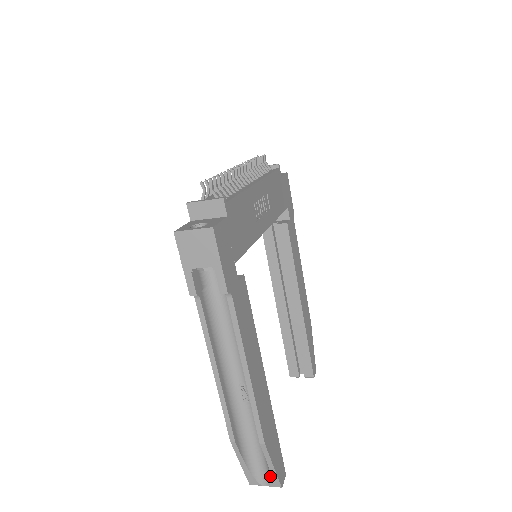
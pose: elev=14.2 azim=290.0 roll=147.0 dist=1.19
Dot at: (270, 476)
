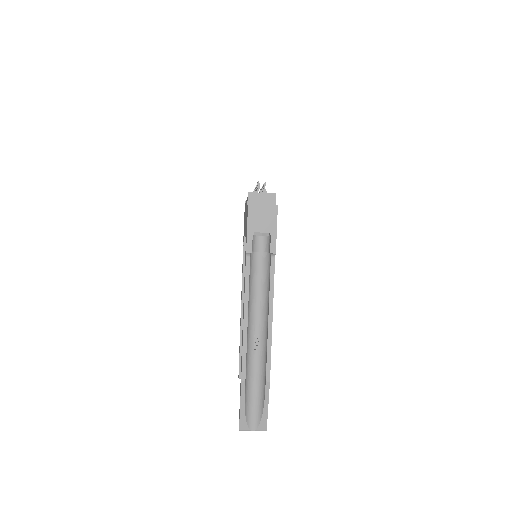
Dot at: (261, 418)
